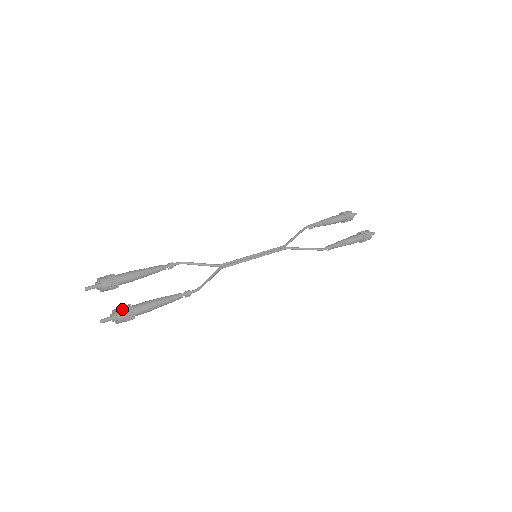
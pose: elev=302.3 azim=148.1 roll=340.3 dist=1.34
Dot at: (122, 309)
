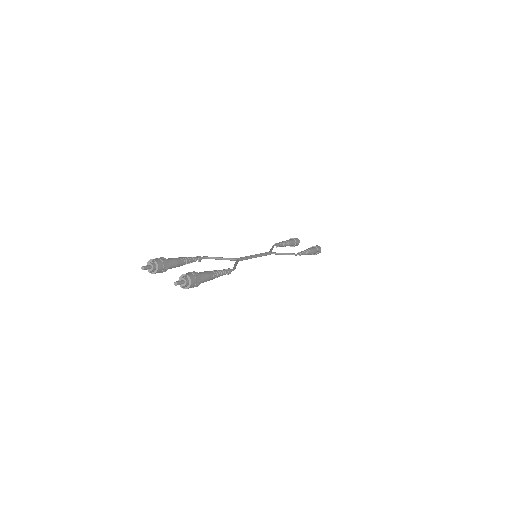
Dot at: (189, 273)
